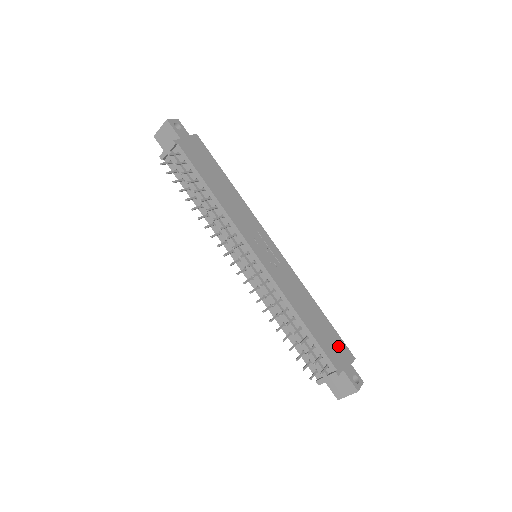
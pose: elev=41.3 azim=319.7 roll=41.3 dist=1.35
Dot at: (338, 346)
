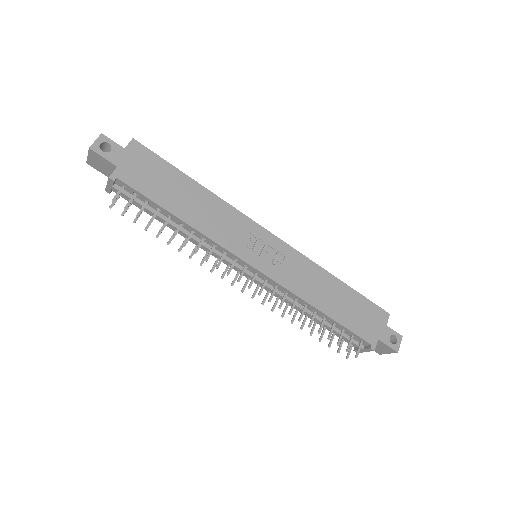
Dot at: (369, 314)
